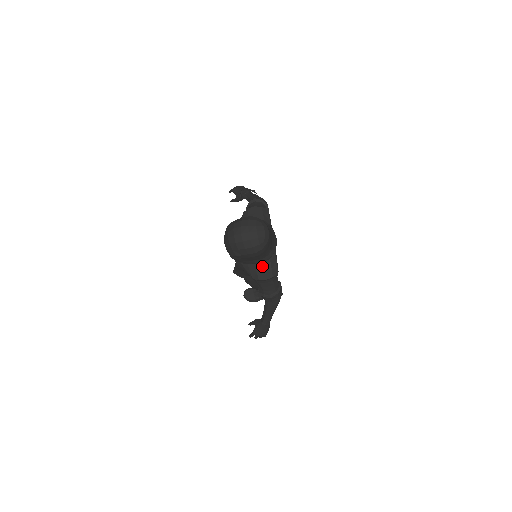
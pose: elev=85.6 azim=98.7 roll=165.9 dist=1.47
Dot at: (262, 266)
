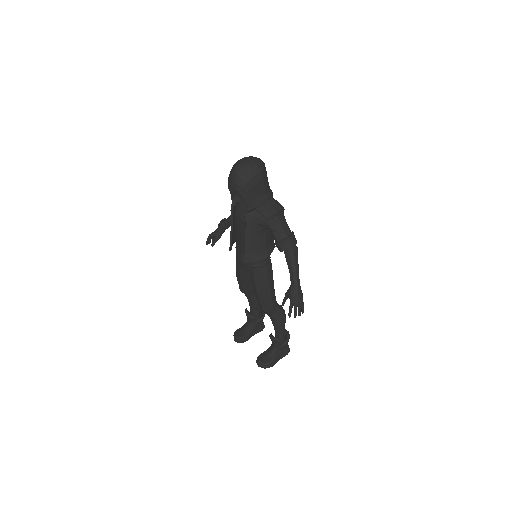
Dot at: (269, 204)
